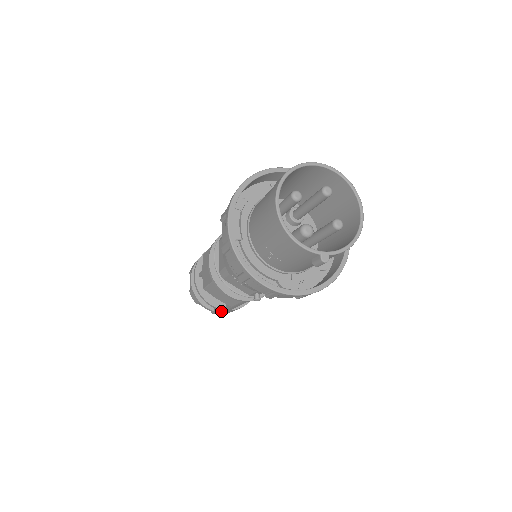
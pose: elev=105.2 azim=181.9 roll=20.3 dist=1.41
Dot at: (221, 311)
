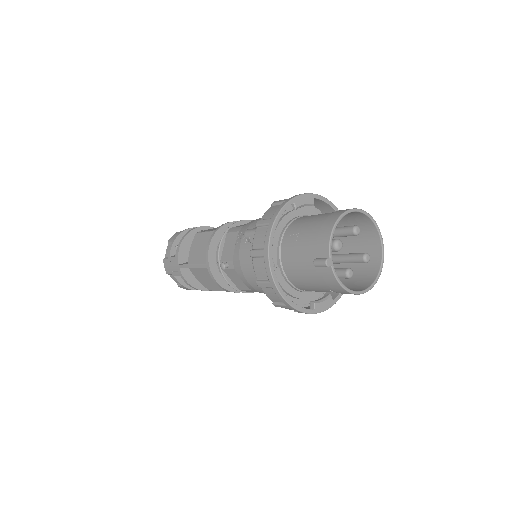
Dot at: (174, 262)
